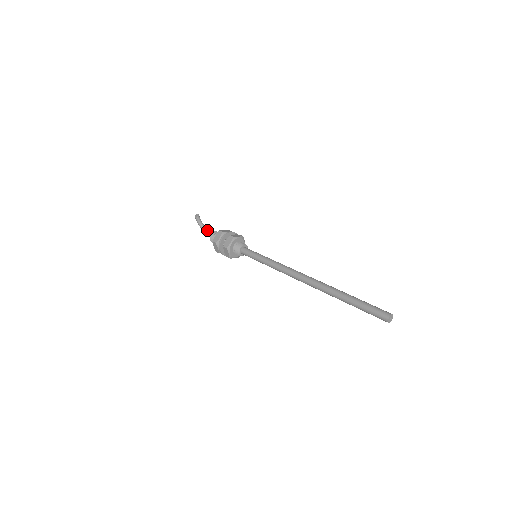
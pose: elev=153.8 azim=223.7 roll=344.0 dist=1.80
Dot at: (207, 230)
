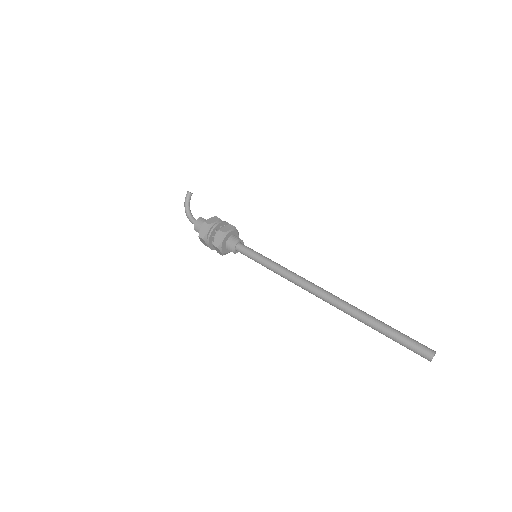
Dot at: occluded
